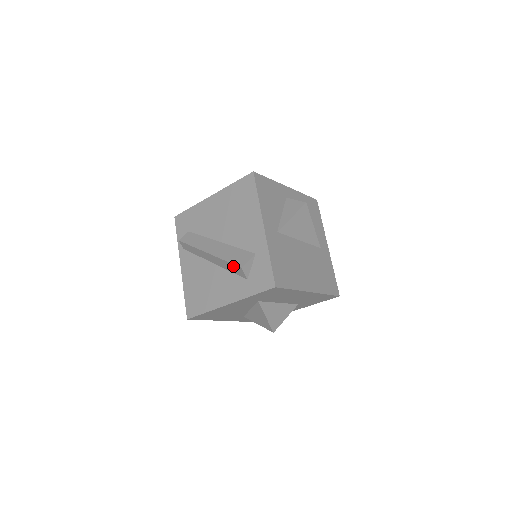
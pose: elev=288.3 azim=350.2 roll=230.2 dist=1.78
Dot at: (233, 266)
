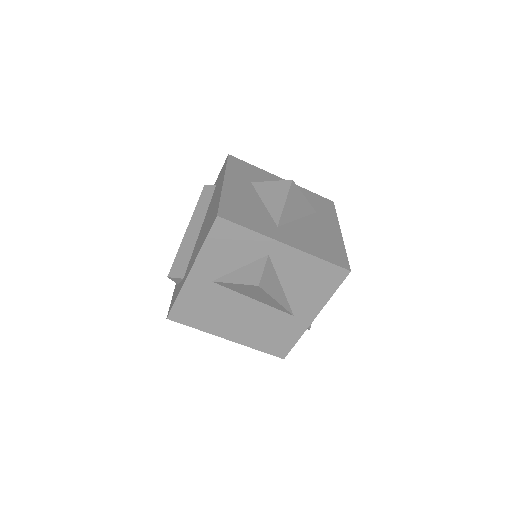
Dot at: (175, 265)
